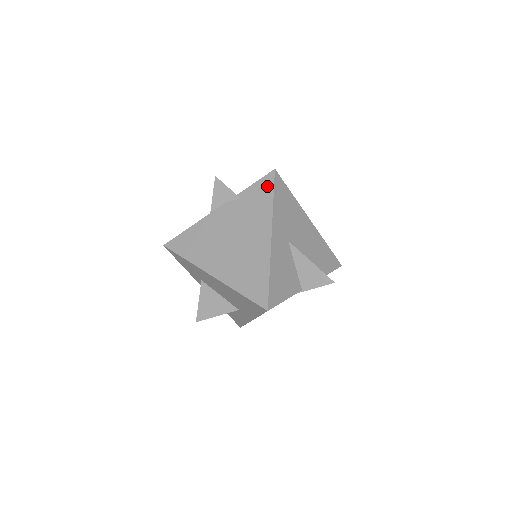
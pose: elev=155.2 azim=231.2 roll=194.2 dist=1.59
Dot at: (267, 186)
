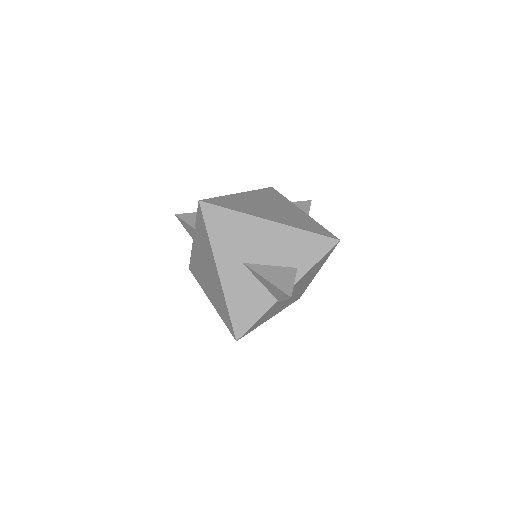
Dot at: (201, 219)
